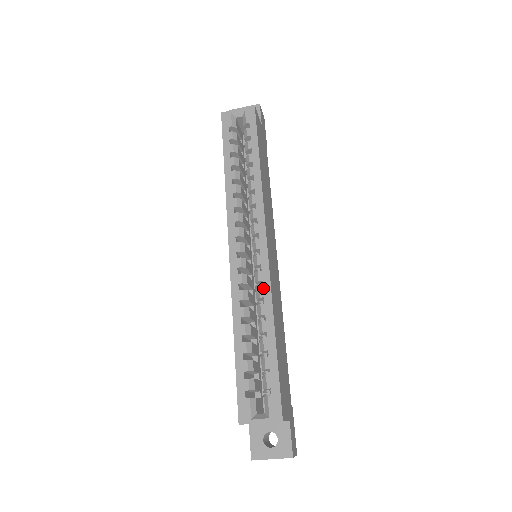
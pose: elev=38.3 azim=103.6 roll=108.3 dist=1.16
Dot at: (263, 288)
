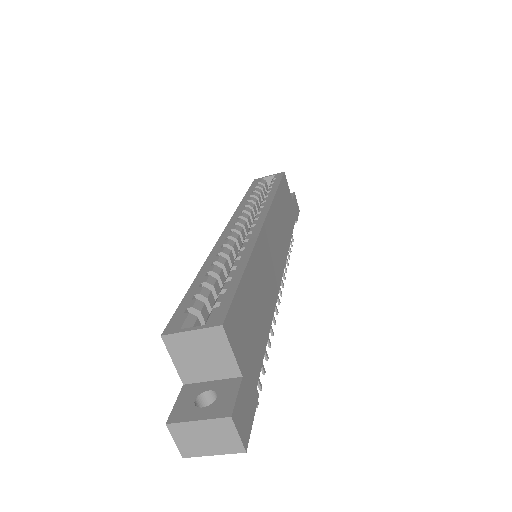
Dot at: (248, 242)
